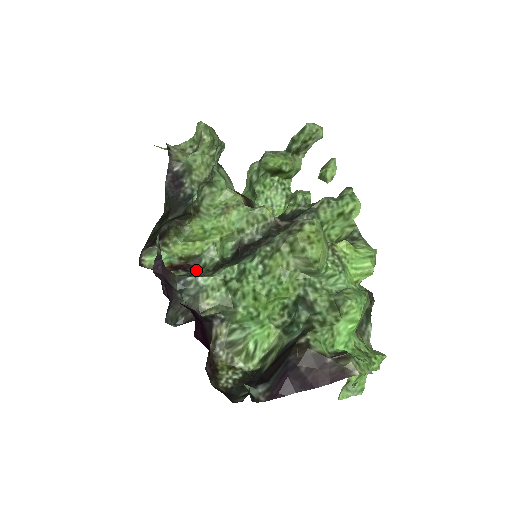
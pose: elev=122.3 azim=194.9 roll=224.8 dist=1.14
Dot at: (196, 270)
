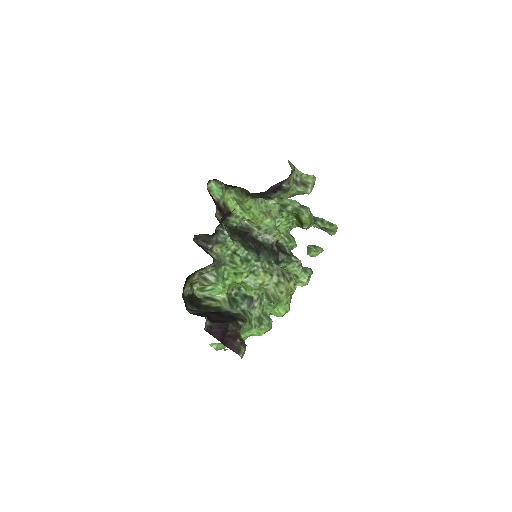
Dot at: occluded
